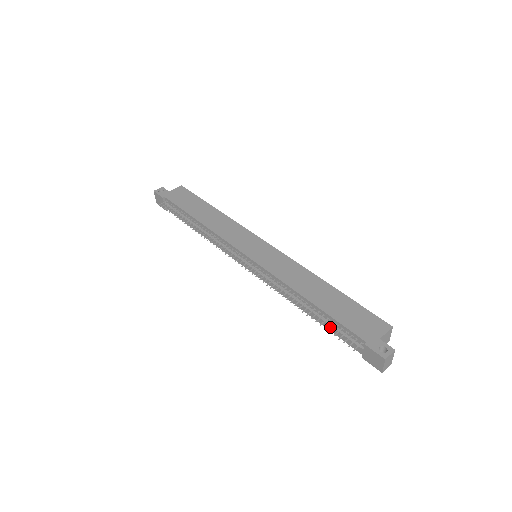
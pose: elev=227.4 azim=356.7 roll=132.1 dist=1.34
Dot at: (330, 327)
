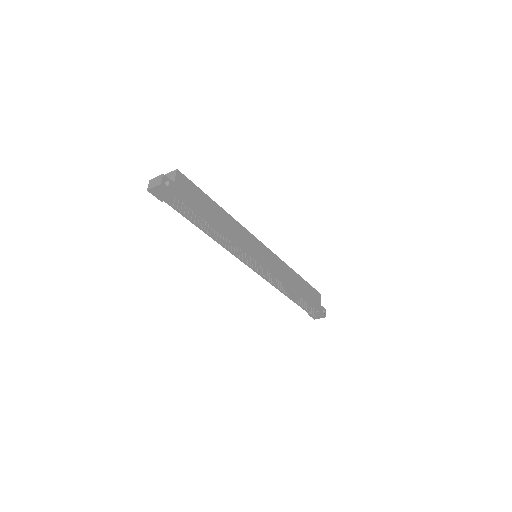
Dot at: (301, 304)
